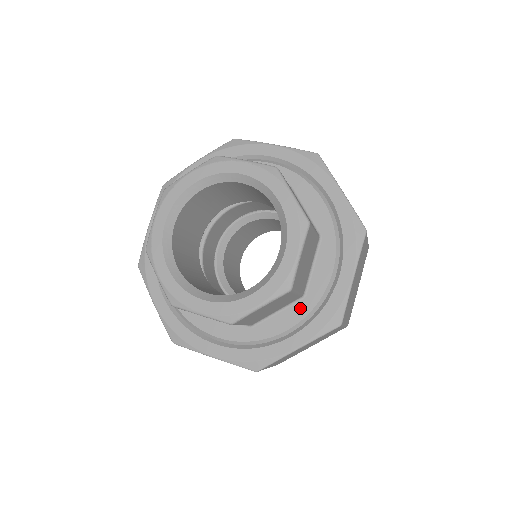
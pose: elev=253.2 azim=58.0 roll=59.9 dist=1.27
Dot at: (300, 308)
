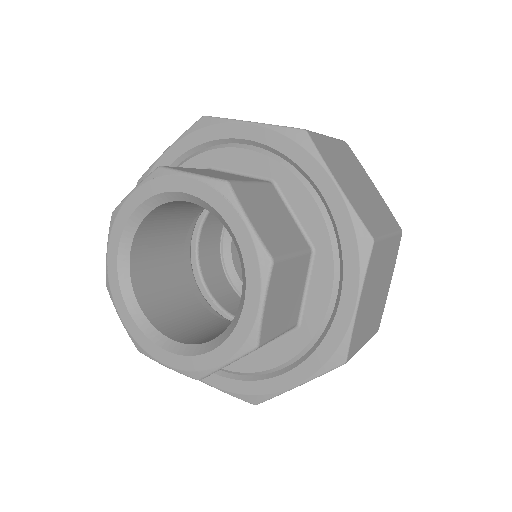
Dot at: (295, 340)
